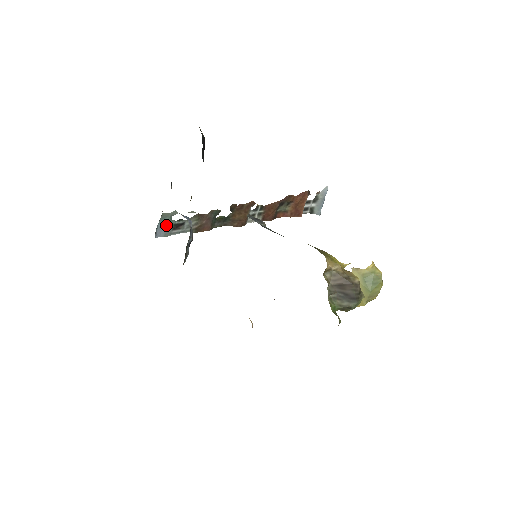
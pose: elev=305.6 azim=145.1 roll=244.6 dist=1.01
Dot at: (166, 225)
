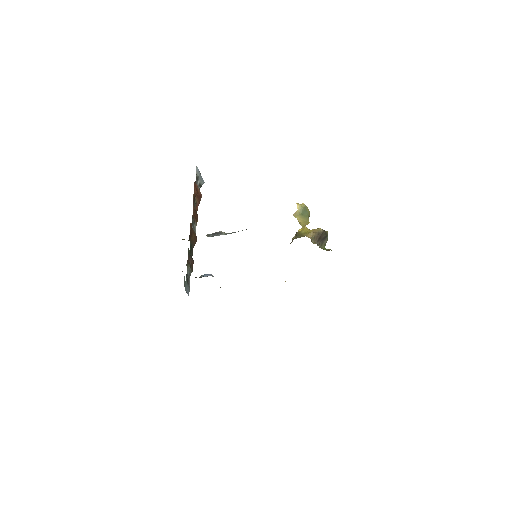
Dot at: (186, 286)
